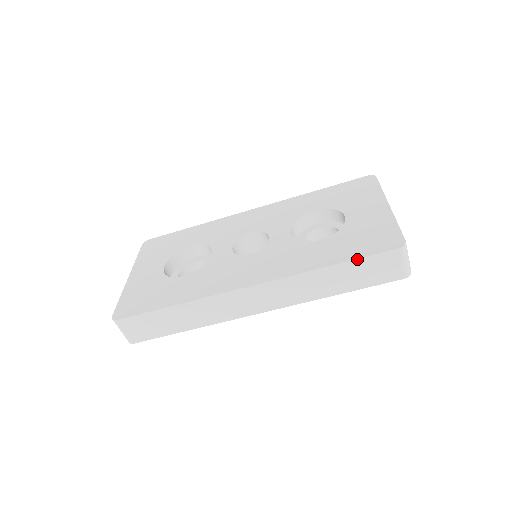
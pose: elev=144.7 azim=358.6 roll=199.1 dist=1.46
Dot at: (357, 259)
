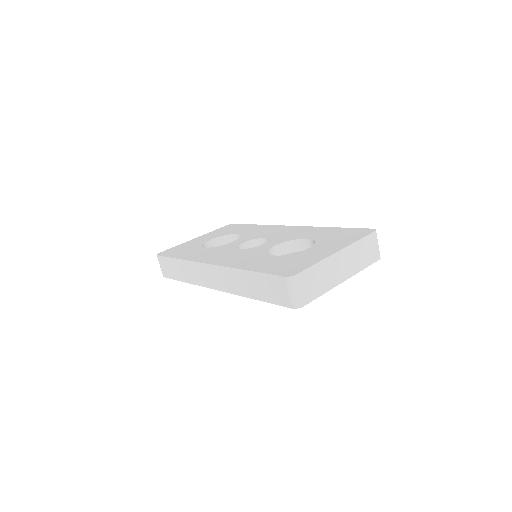
Dot at: (261, 273)
